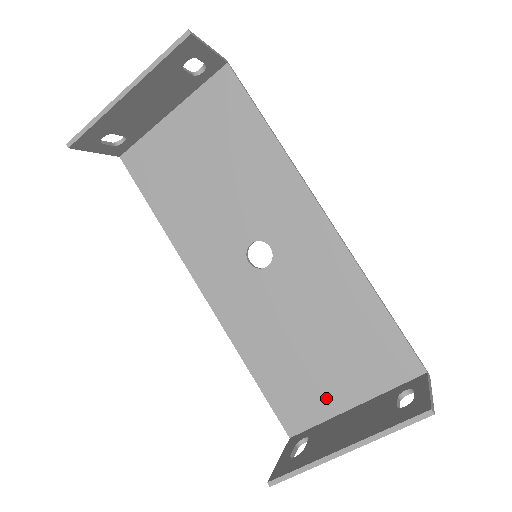
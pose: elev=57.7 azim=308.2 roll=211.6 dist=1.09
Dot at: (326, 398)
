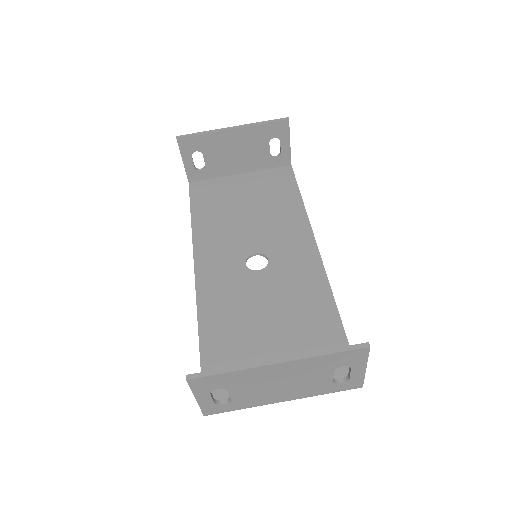
Dot at: occluded
